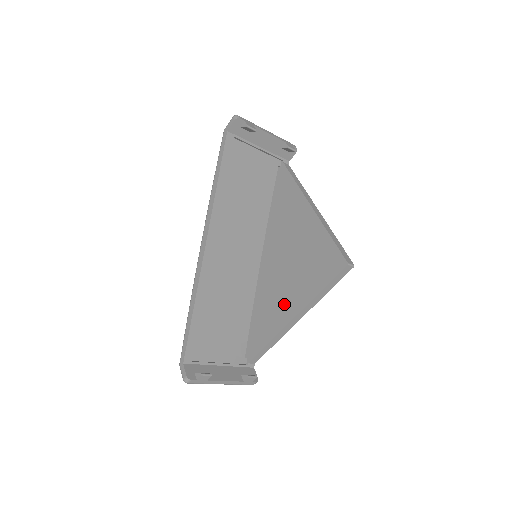
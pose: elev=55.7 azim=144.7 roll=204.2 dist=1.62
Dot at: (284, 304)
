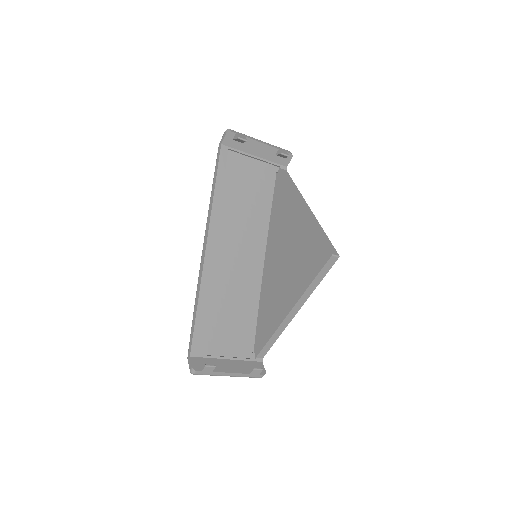
Dot at: (283, 299)
